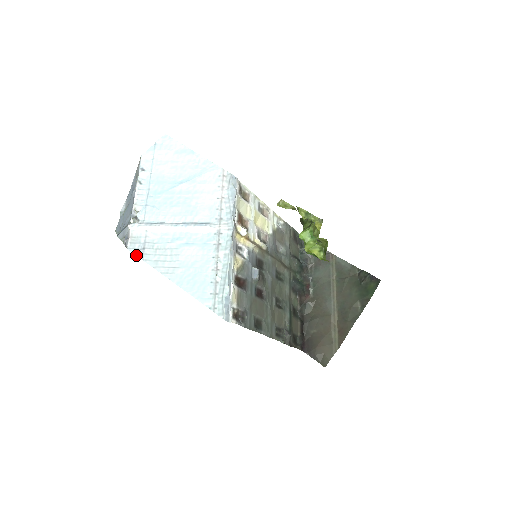
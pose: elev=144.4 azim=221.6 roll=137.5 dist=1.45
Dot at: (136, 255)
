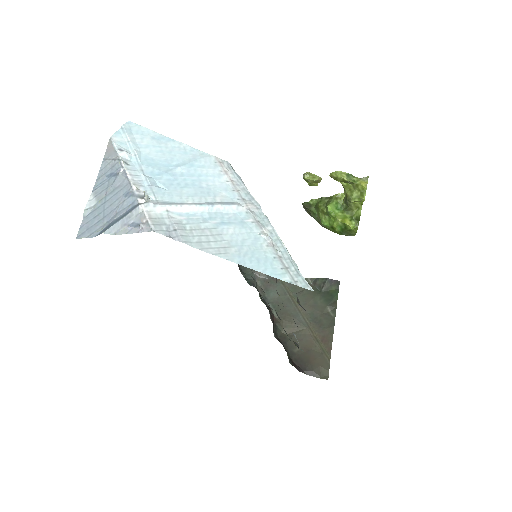
Dot at: (170, 237)
